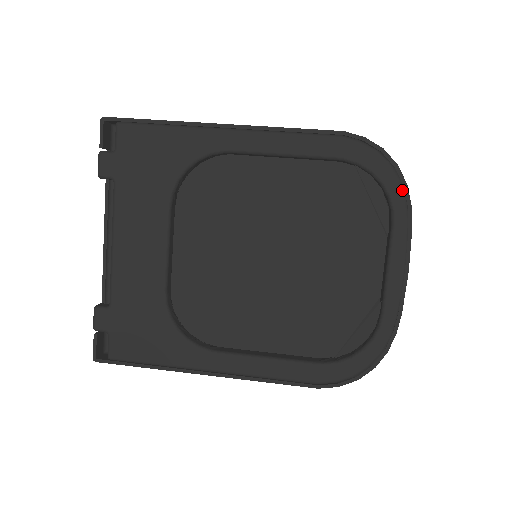
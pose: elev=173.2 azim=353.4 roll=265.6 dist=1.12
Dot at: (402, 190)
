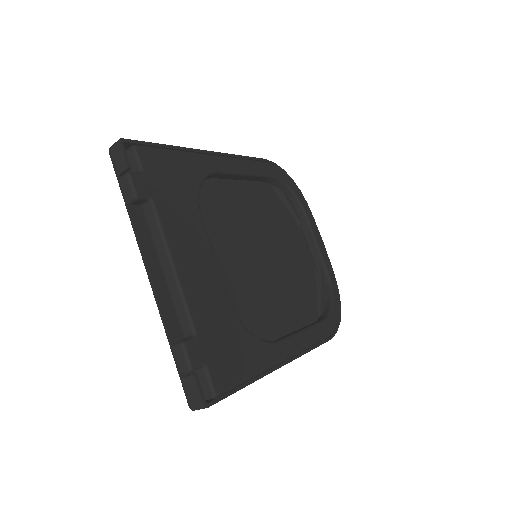
Dot at: (301, 194)
